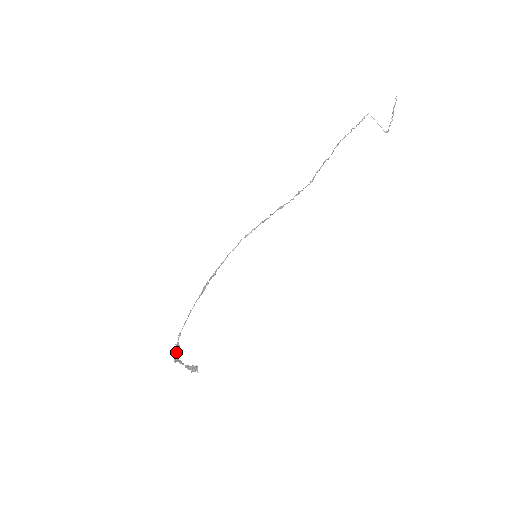
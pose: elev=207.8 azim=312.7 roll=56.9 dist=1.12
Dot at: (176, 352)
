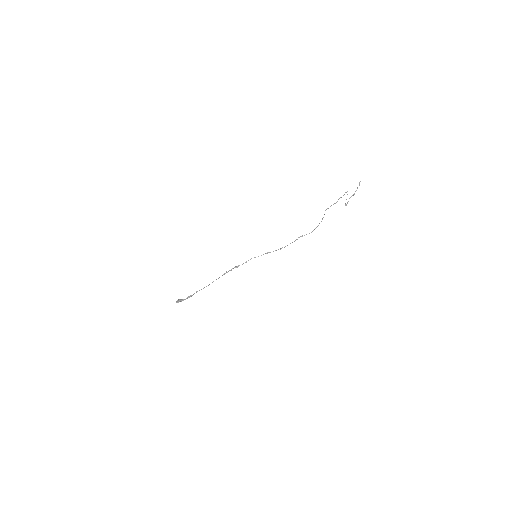
Dot at: (186, 298)
